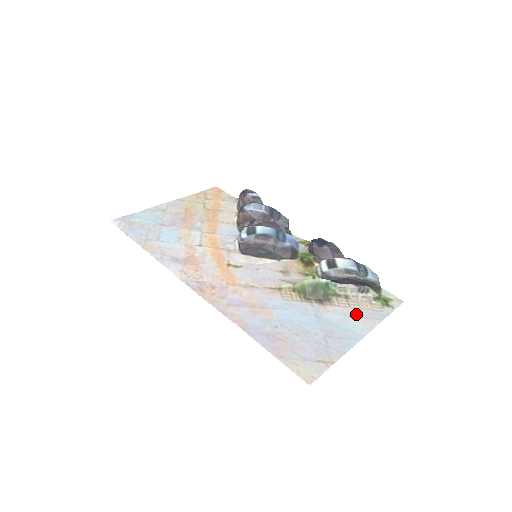
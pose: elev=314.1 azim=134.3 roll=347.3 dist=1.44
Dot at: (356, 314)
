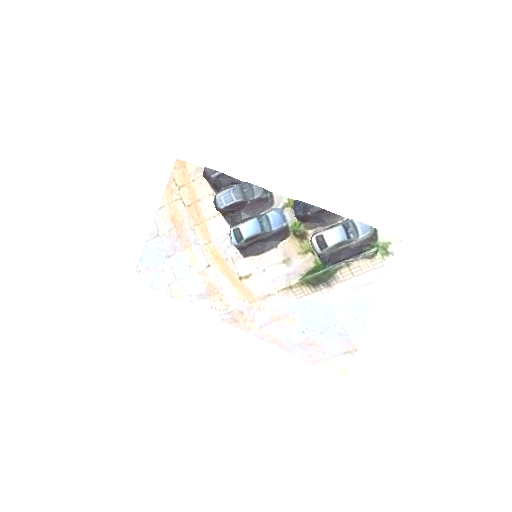
Dot at: (361, 283)
